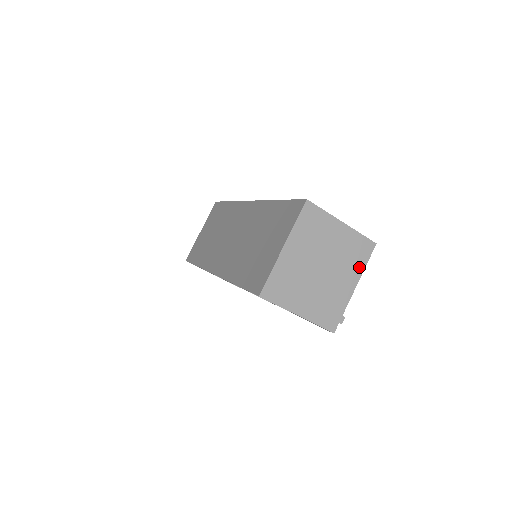
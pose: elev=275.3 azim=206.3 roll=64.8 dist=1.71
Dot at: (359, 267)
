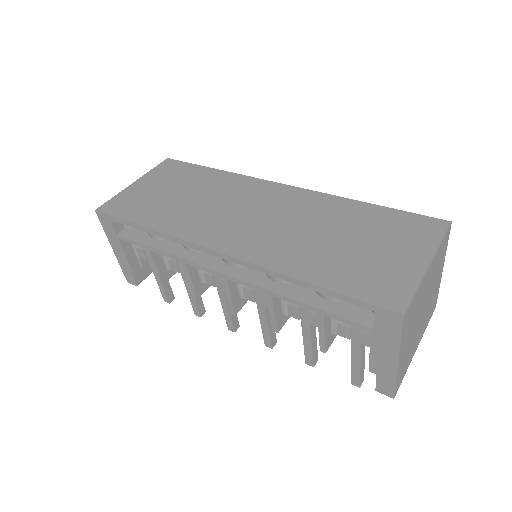
Dot at: (426, 326)
